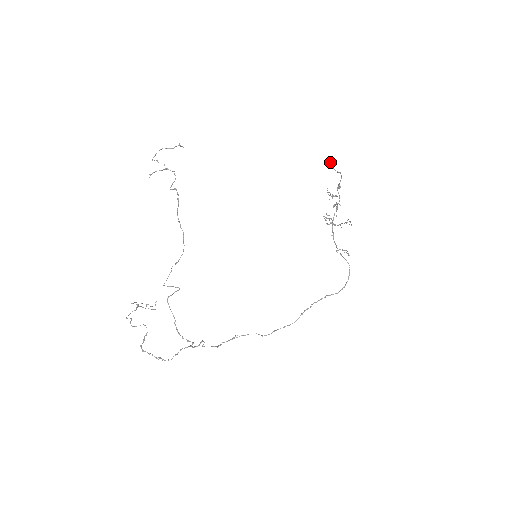
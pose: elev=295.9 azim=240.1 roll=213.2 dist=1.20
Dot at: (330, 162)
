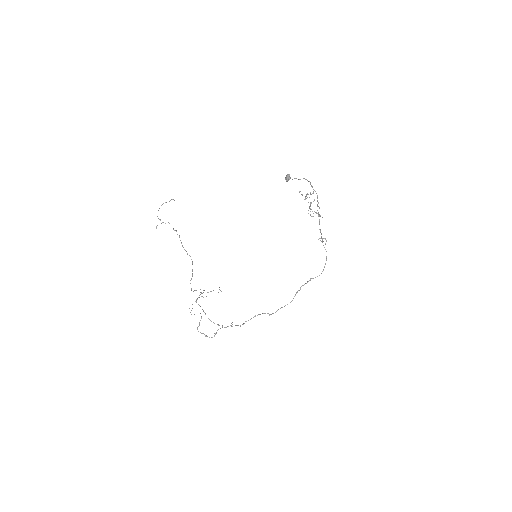
Dot at: (286, 178)
